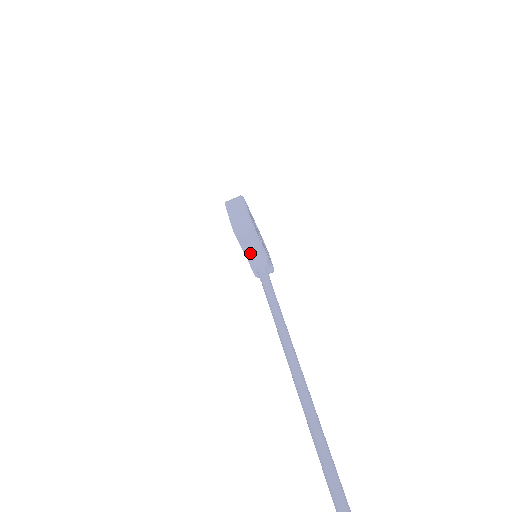
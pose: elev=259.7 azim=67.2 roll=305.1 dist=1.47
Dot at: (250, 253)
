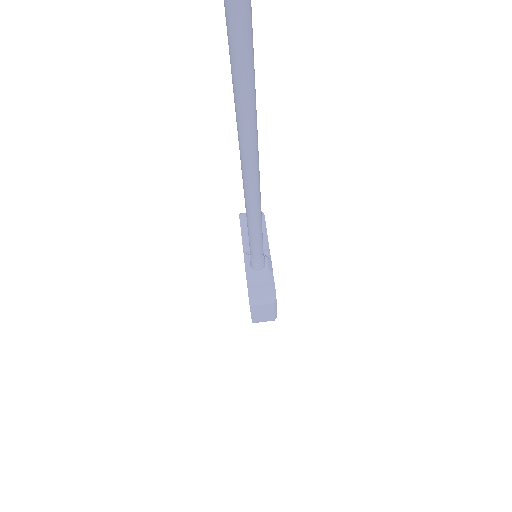
Dot at: occluded
